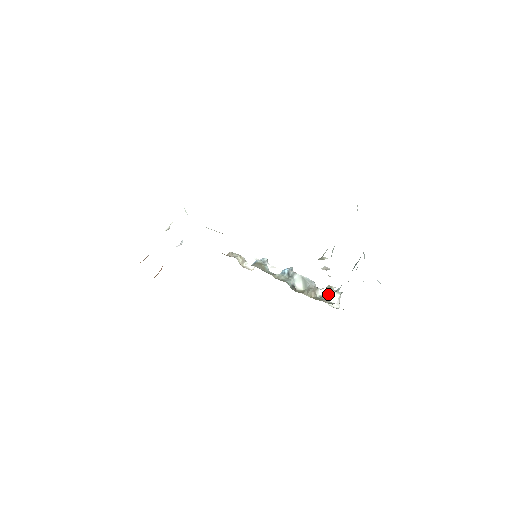
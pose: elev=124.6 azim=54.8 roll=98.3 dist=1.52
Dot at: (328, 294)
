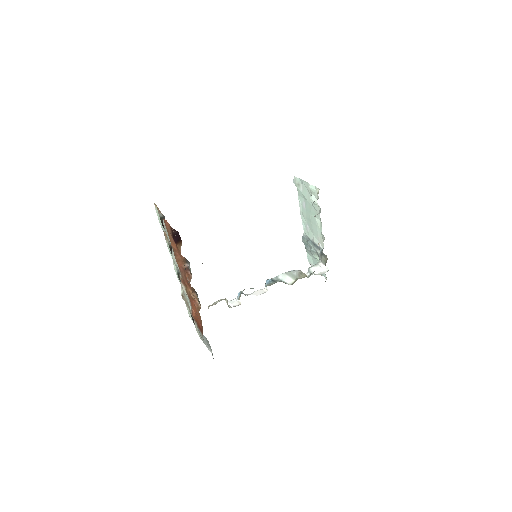
Dot at: (311, 272)
